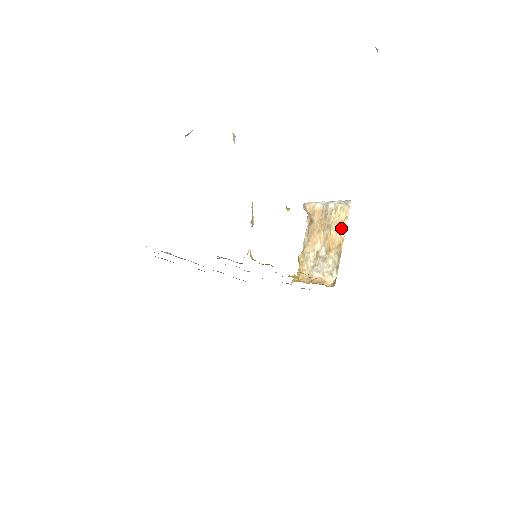
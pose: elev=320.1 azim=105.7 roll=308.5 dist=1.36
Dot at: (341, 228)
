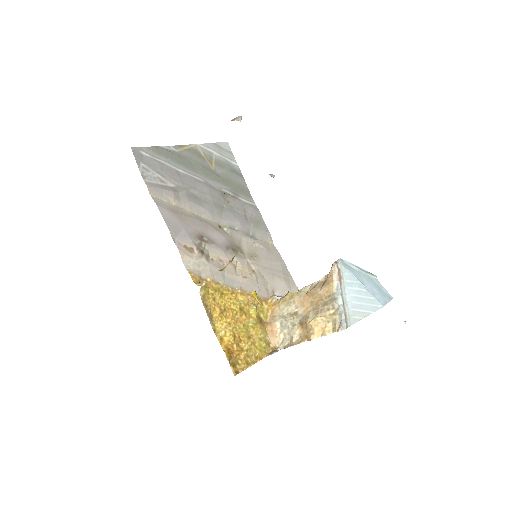
Dot at: (317, 332)
